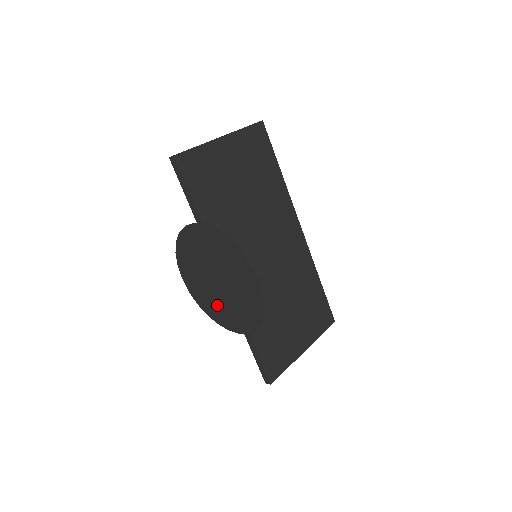
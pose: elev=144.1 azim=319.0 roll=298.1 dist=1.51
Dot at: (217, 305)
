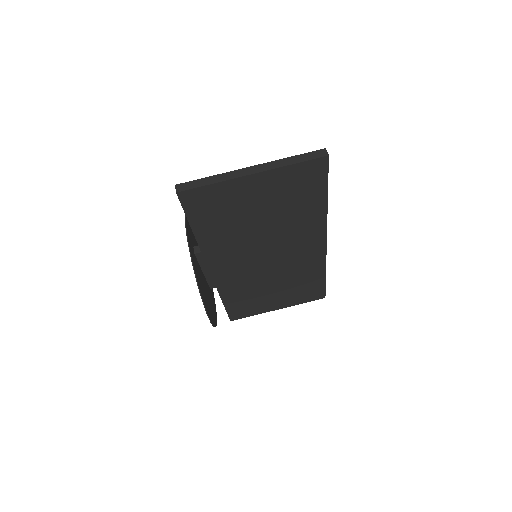
Dot at: occluded
